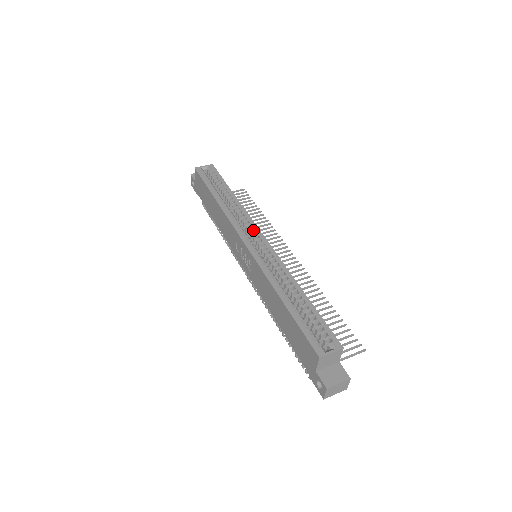
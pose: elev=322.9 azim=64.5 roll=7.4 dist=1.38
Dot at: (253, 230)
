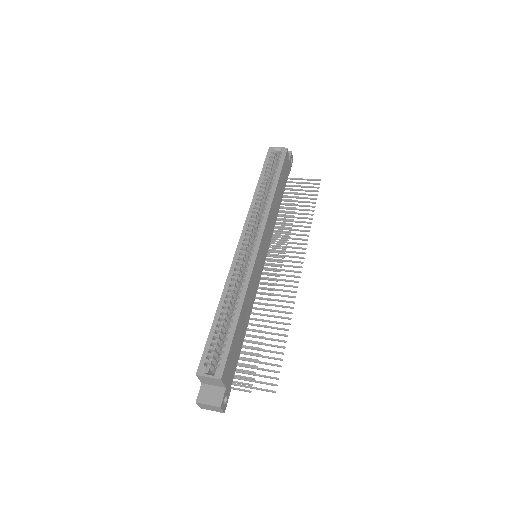
Dot at: (257, 232)
